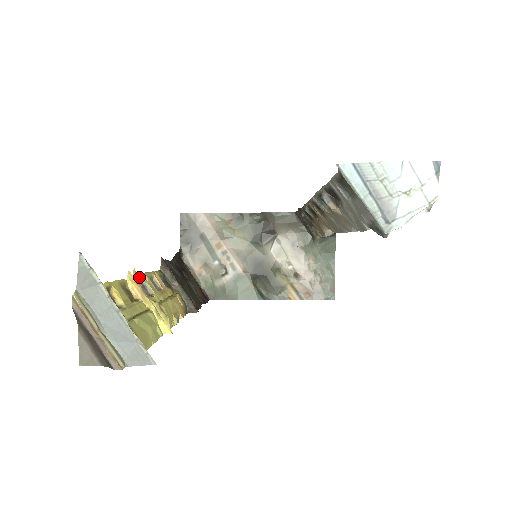
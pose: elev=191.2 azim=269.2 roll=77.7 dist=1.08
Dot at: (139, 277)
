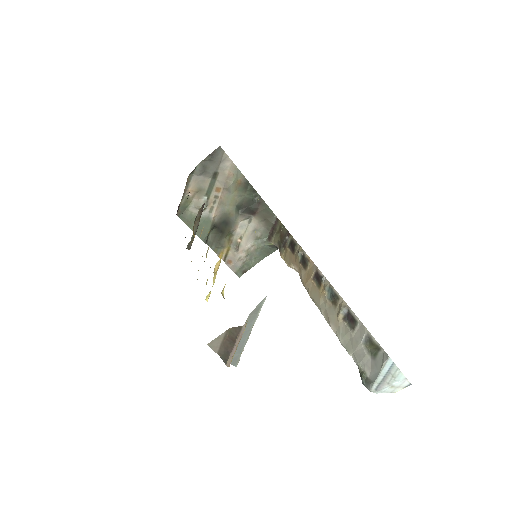
Dot at: occluded
